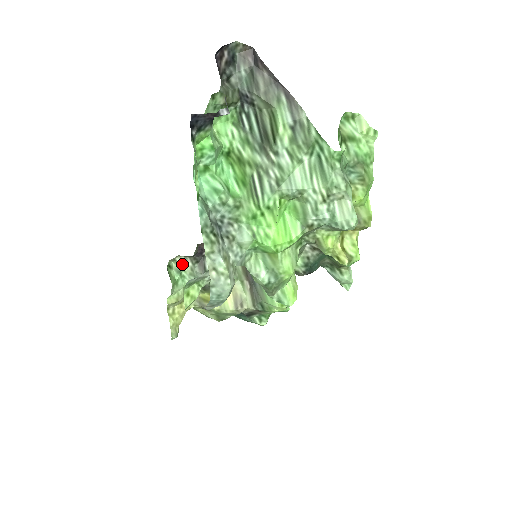
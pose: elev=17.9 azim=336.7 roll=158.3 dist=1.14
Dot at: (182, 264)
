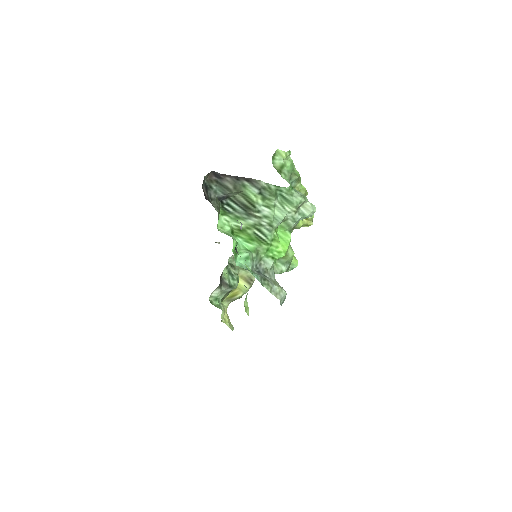
Dot at: (215, 294)
